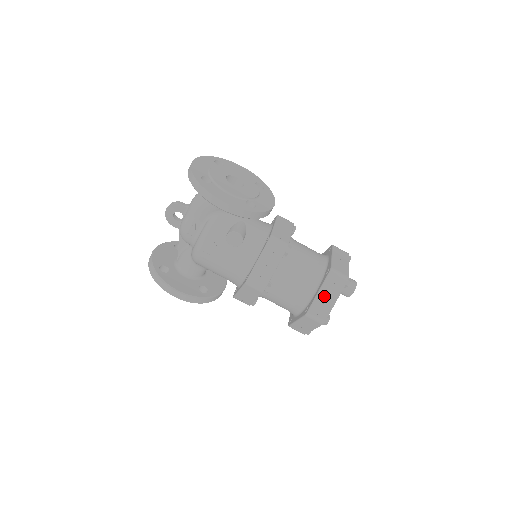
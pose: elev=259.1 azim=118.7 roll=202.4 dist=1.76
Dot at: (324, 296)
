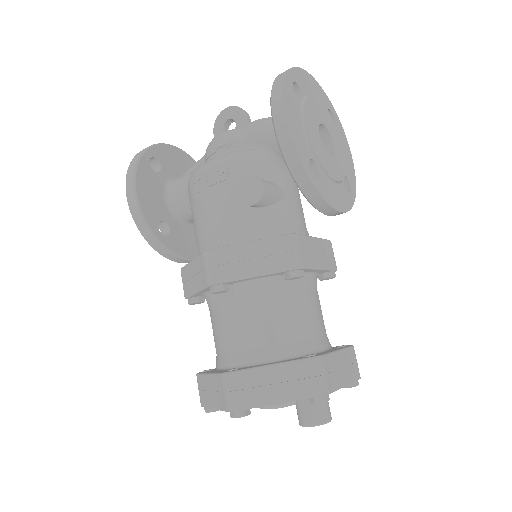
Dot at: (272, 378)
